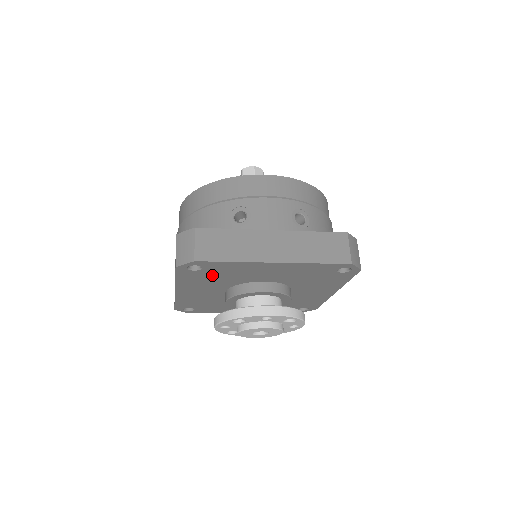
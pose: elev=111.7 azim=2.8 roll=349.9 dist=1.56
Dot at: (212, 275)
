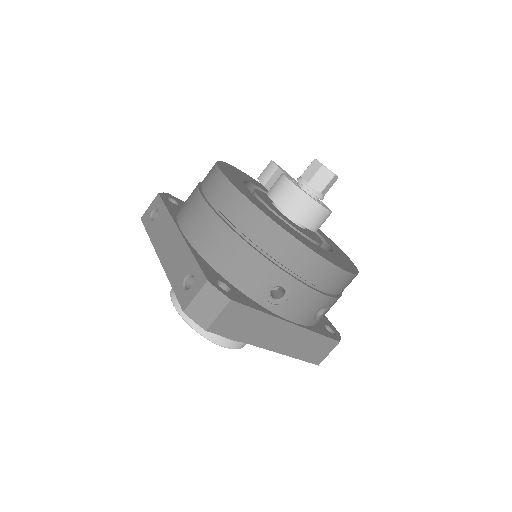
Dot at: occluded
